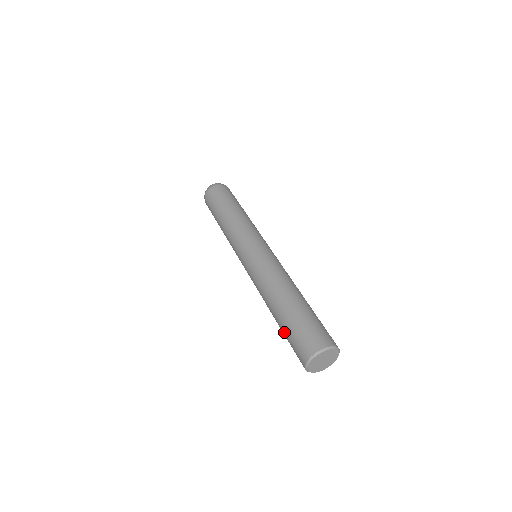
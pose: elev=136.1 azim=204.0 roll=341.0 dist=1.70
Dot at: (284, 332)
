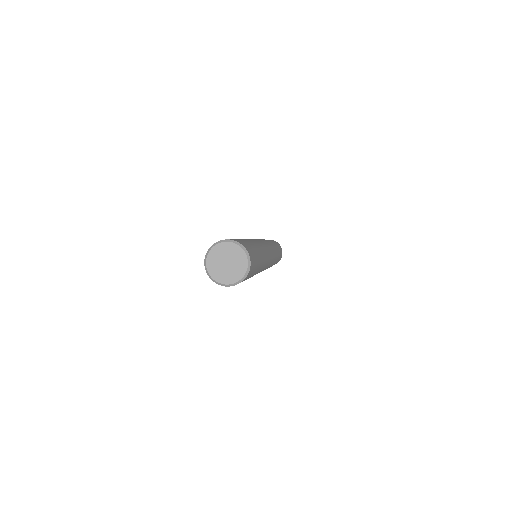
Dot at: occluded
